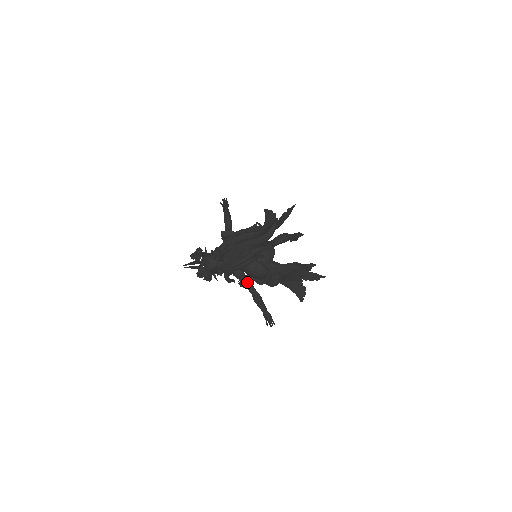
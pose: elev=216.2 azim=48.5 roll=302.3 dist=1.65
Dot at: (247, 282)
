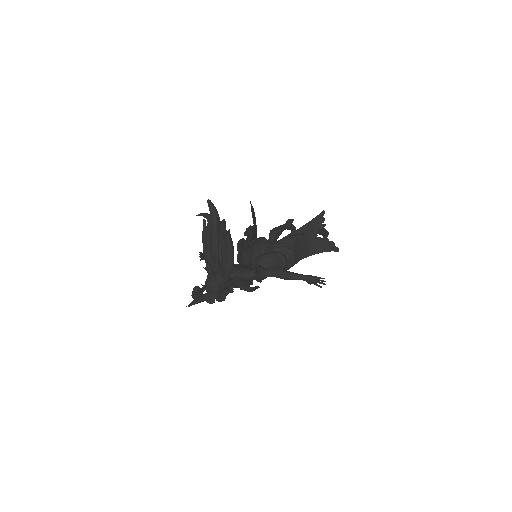
Dot at: (258, 271)
